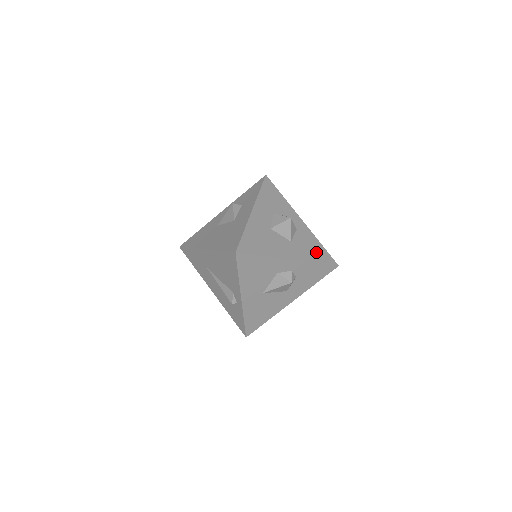
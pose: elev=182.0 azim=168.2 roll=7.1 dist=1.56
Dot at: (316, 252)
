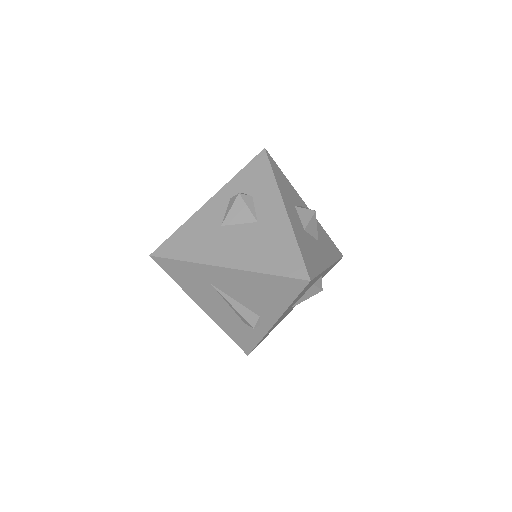
Dot at: (331, 246)
